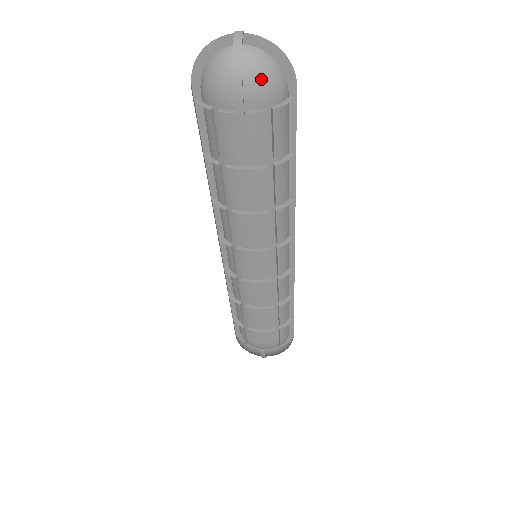
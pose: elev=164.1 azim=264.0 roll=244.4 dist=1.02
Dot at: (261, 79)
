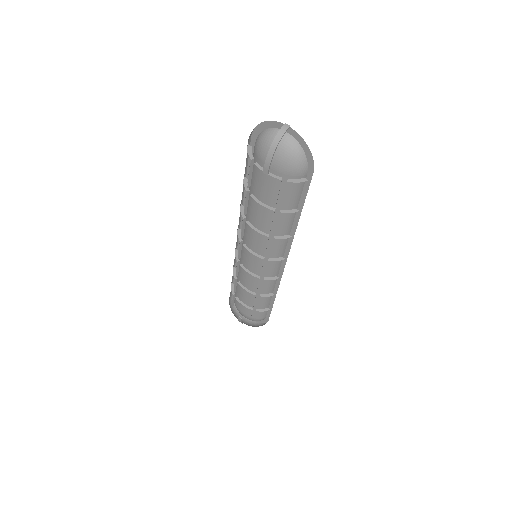
Dot at: (288, 160)
